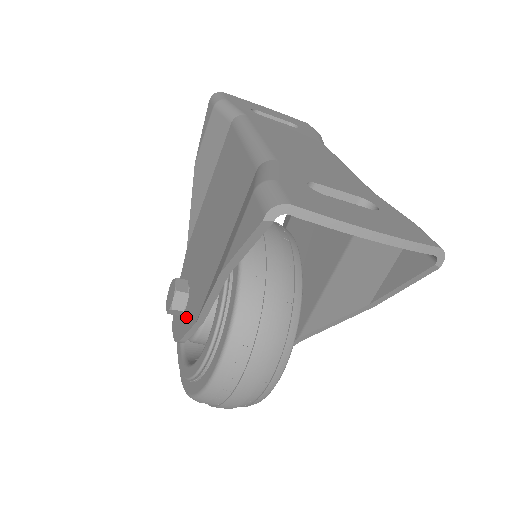
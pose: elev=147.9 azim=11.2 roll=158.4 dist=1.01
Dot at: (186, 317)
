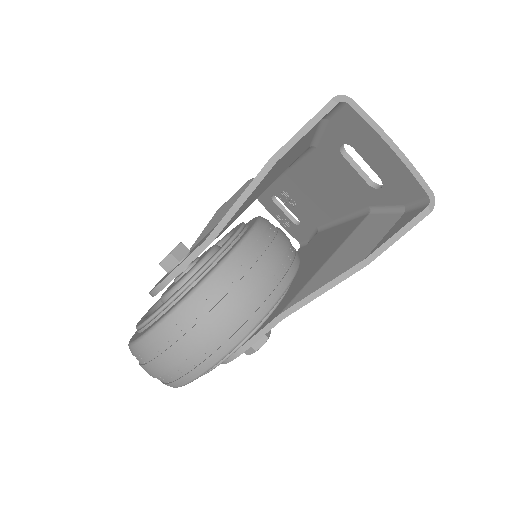
Dot at: occluded
